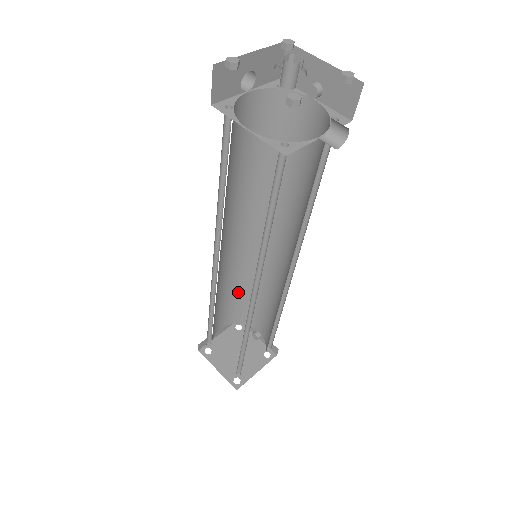
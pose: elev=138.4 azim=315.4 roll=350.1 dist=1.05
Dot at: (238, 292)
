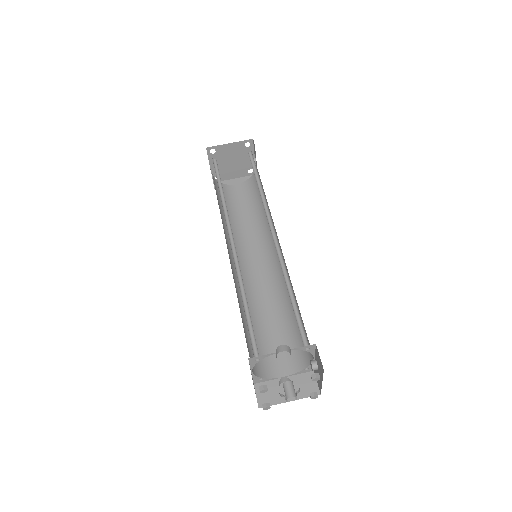
Dot at: occluded
